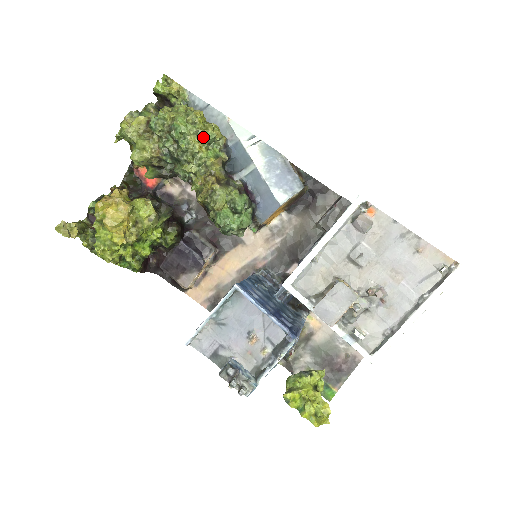
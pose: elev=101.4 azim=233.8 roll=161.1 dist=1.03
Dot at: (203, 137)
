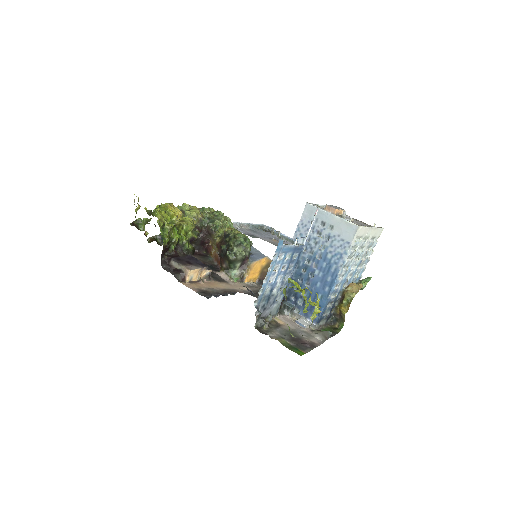
Dot at: (230, 221)
